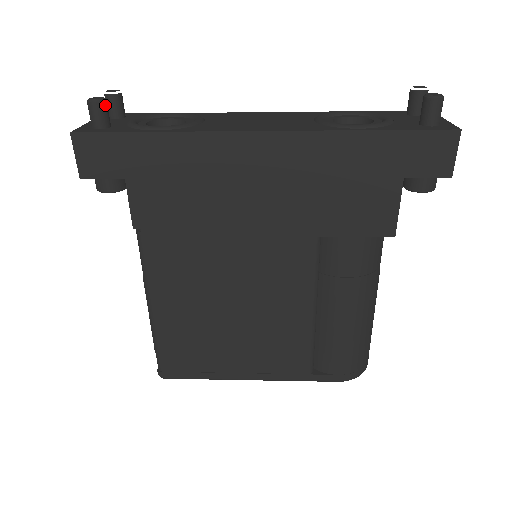
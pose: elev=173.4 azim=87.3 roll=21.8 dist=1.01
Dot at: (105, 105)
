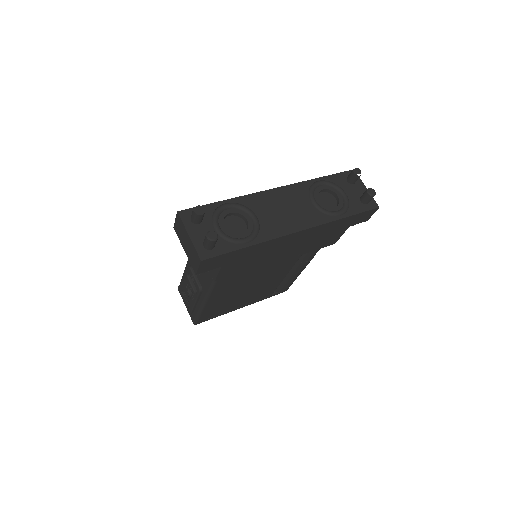
Dot at: (217, 237)
